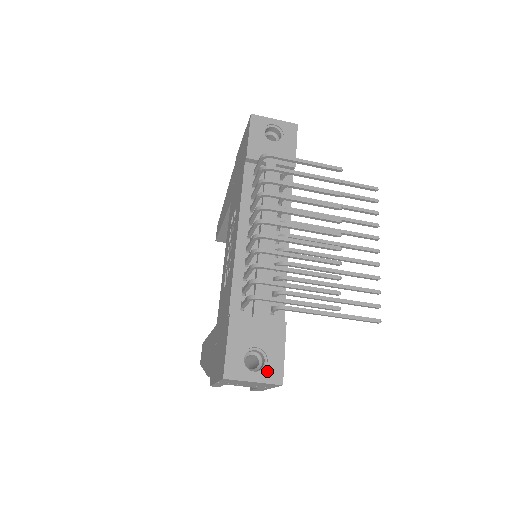
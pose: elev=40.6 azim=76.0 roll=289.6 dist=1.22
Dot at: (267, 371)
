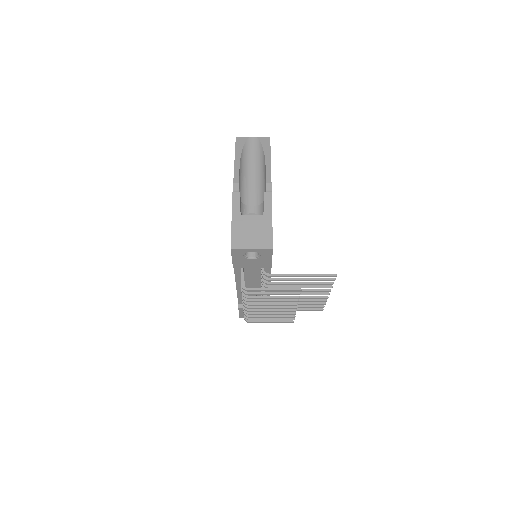
Dot at: occluded
